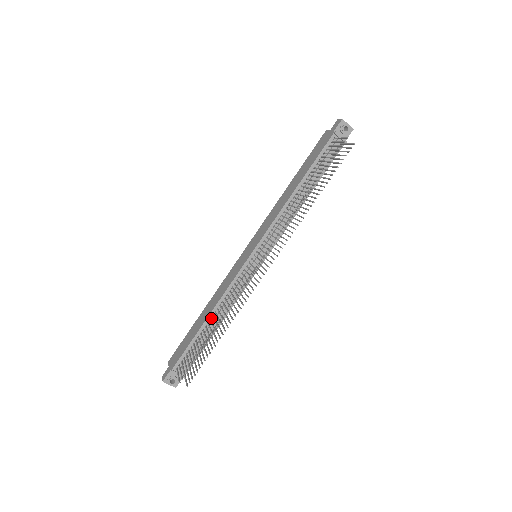
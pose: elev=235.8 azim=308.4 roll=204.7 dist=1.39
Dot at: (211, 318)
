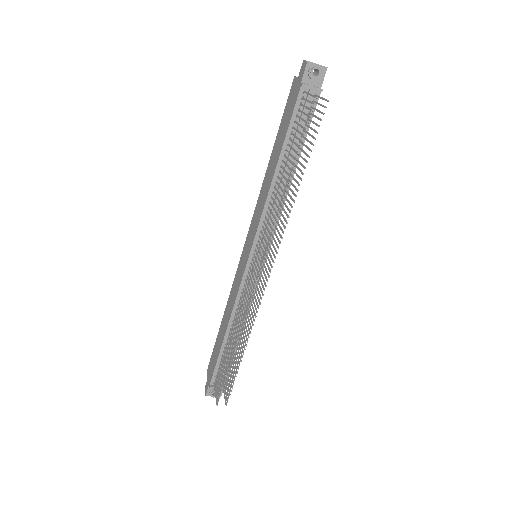
Dot at: (230, 331)
